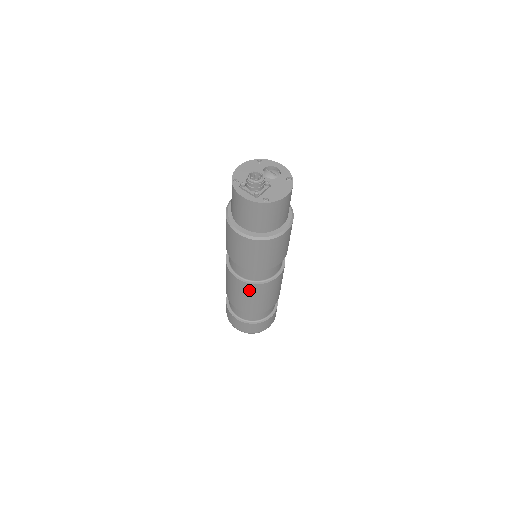
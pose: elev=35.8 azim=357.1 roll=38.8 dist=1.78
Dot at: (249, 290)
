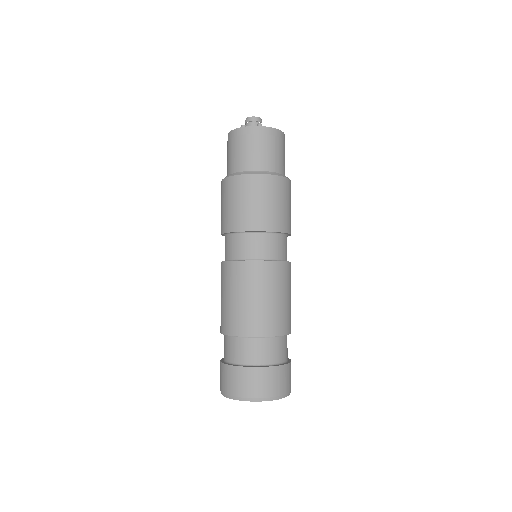
Dot at: (265, 276)
